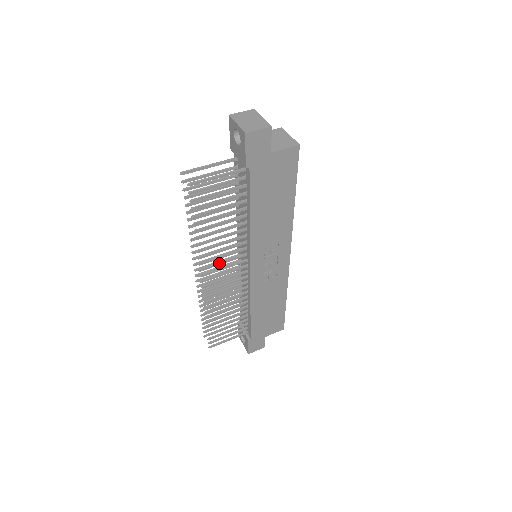
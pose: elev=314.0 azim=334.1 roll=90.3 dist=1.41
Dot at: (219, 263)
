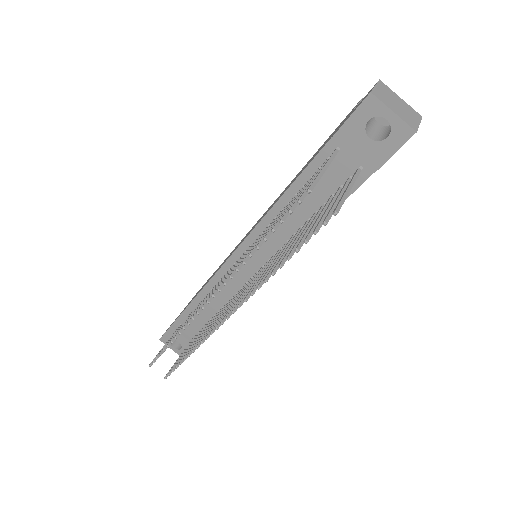
Dot at: occluded
